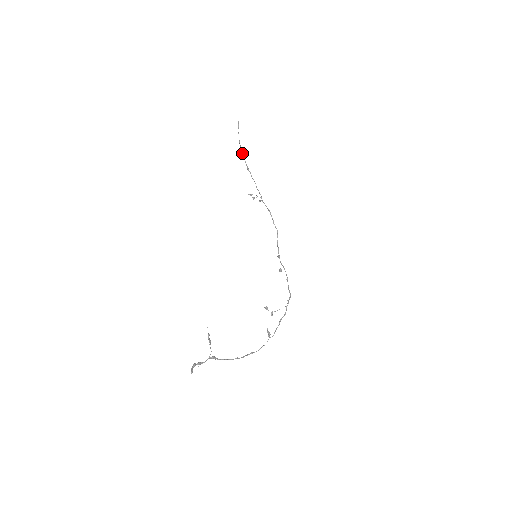
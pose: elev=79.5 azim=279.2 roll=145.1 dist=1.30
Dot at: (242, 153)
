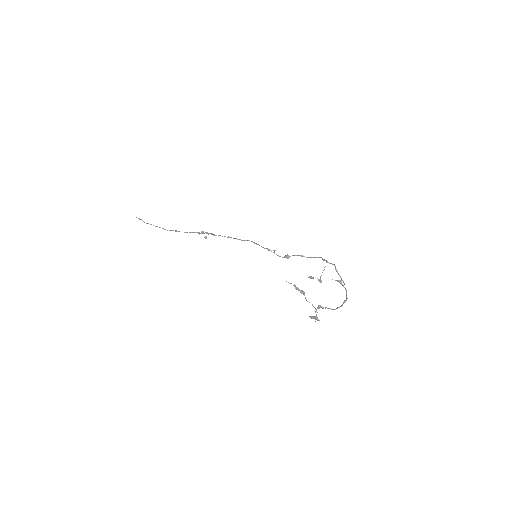
Dot at: occluded
